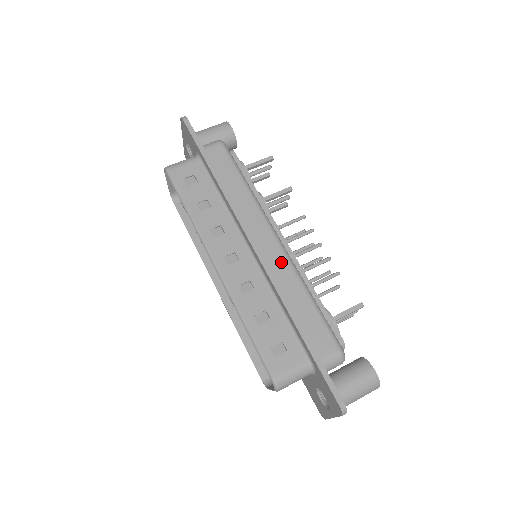
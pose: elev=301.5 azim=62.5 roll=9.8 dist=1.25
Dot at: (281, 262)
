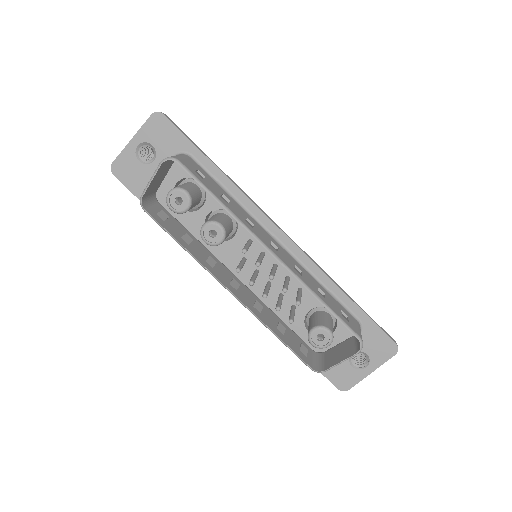
Dot at: occluded
